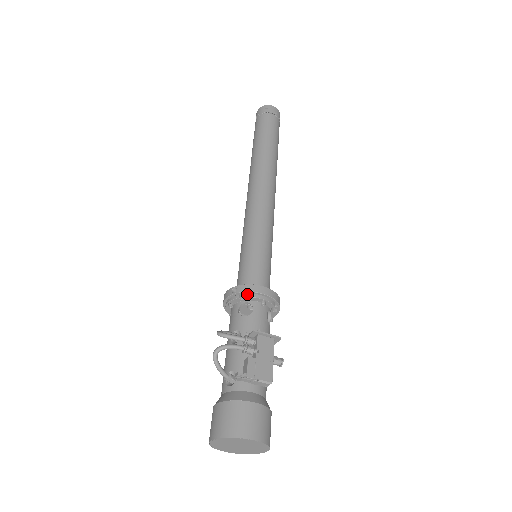
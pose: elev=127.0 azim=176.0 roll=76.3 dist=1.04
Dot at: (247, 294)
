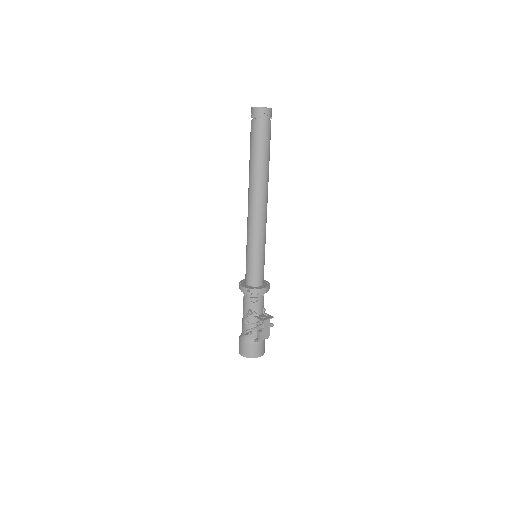
Dot at: (256, 293)
